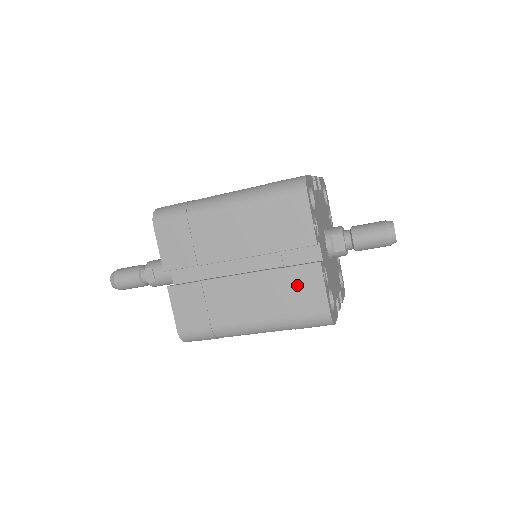
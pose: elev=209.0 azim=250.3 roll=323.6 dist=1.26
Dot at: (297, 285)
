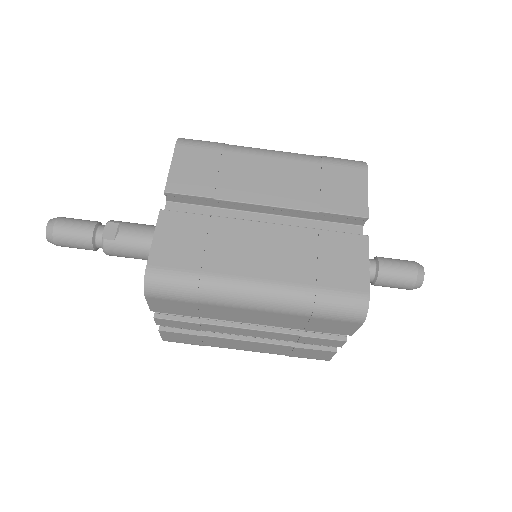
Dot at: (335, 252)
